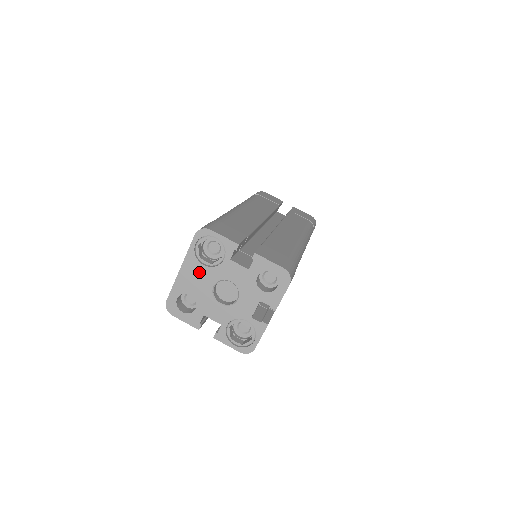
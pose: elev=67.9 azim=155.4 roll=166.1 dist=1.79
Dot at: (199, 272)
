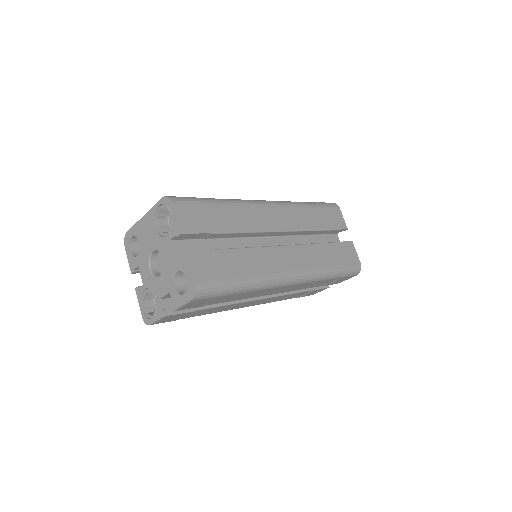
Dot at: (151, 230)
